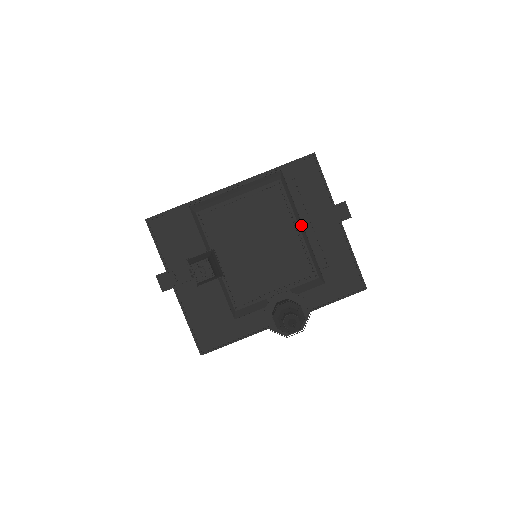
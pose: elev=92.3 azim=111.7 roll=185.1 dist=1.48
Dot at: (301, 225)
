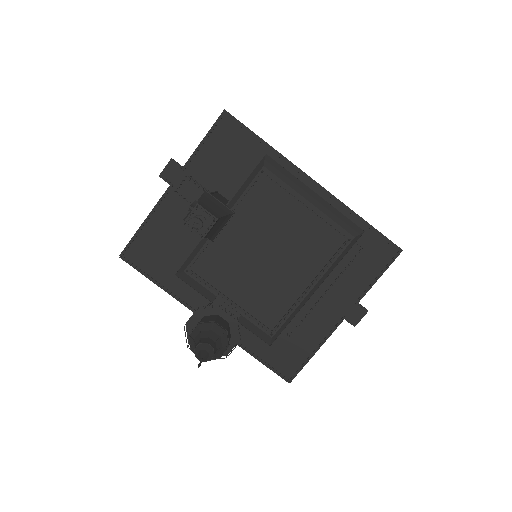
Dot at: (317, 287)
